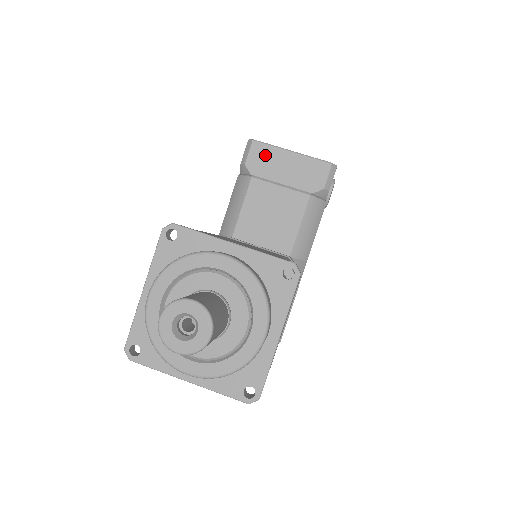
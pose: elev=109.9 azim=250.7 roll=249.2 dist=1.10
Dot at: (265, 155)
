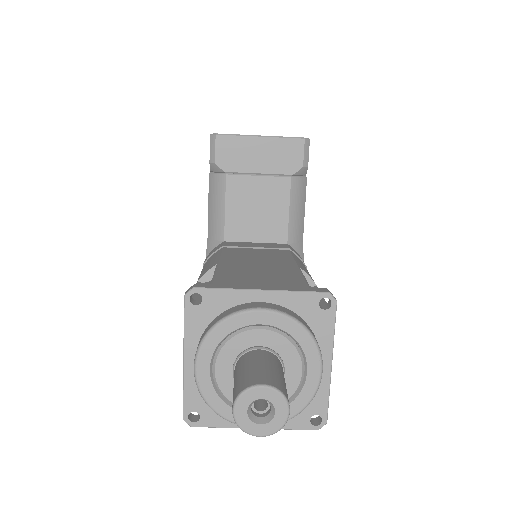
Dot at: (233, 147)
